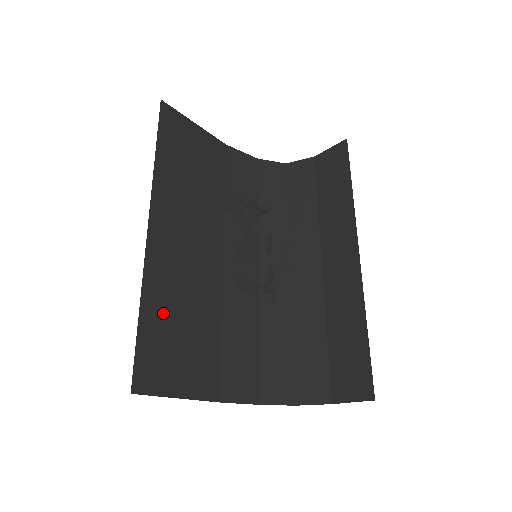
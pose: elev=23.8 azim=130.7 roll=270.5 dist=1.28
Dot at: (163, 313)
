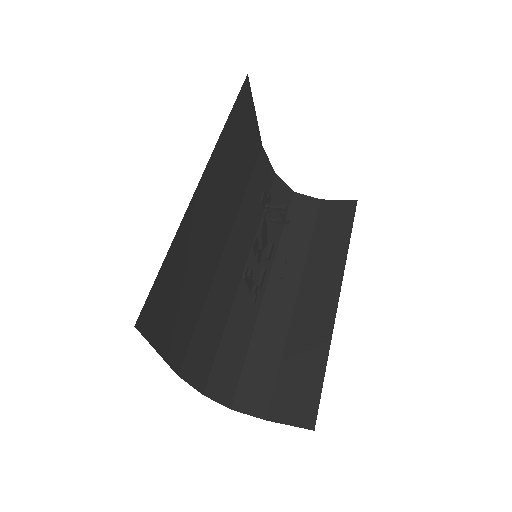
Dot at: (180, 263)
